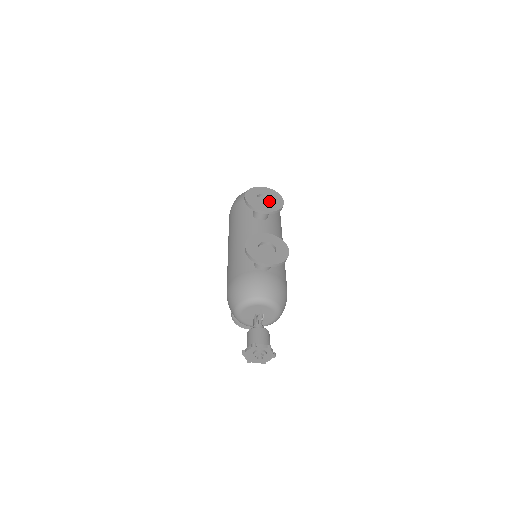
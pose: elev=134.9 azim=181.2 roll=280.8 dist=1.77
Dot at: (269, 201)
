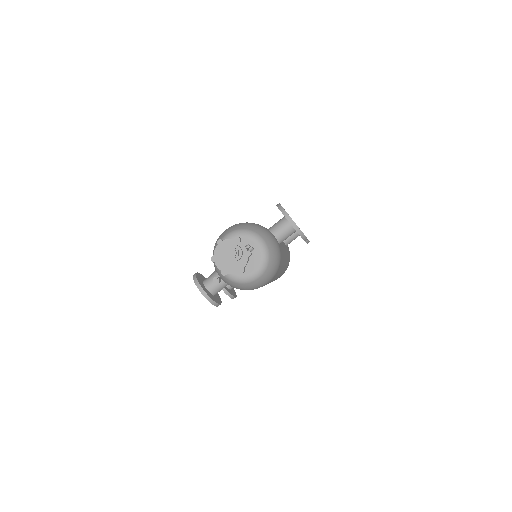
Dot at: occluded
